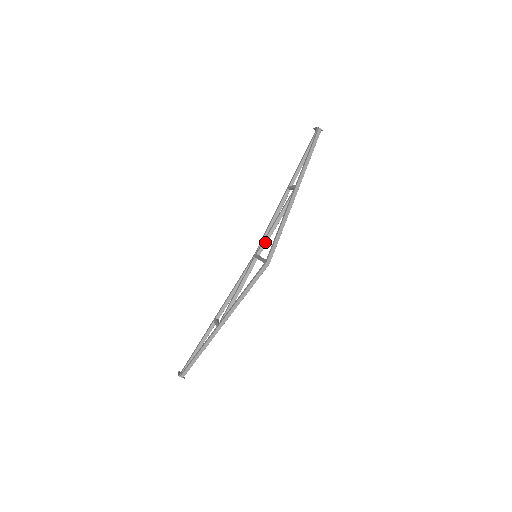
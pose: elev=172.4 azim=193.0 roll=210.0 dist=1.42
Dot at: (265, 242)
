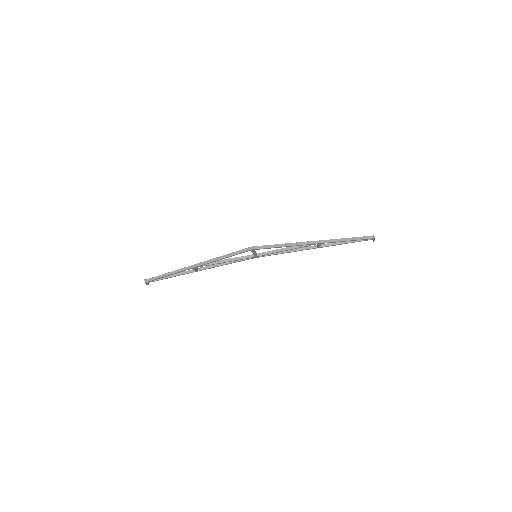
Dot at: (269, 252)
